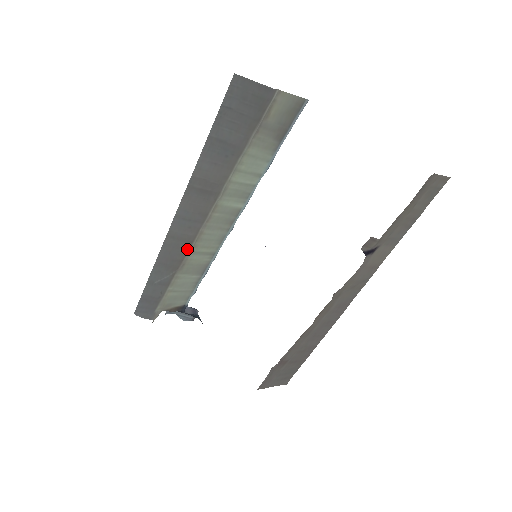
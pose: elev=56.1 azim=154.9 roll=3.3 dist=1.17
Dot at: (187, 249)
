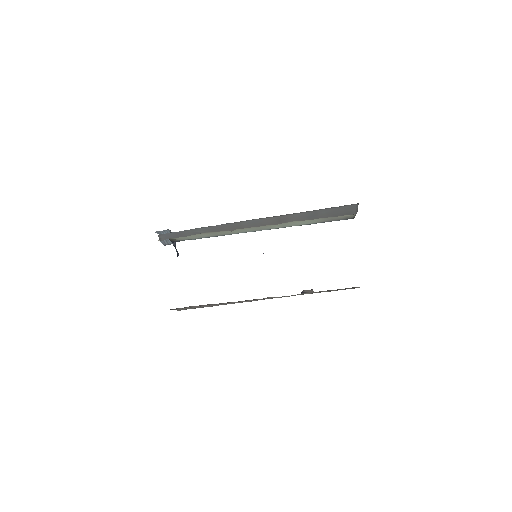
Dot at: (233, 230)
